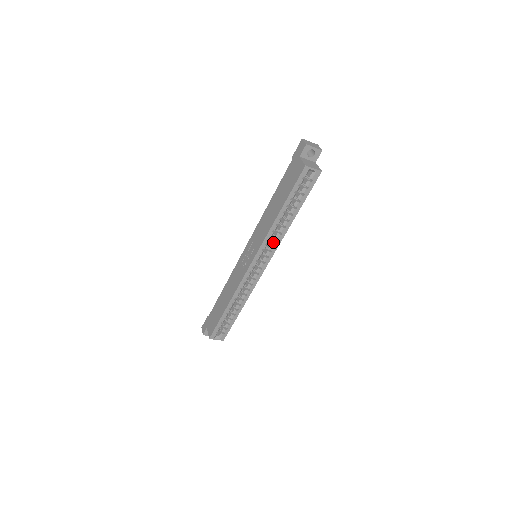
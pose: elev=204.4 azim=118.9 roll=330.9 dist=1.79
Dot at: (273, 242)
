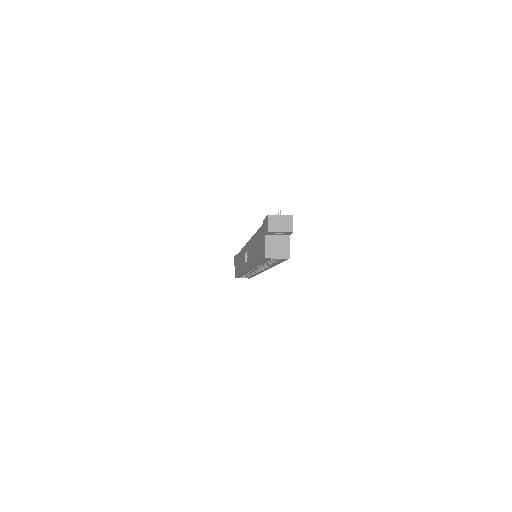
Dot at: (262, 267)
